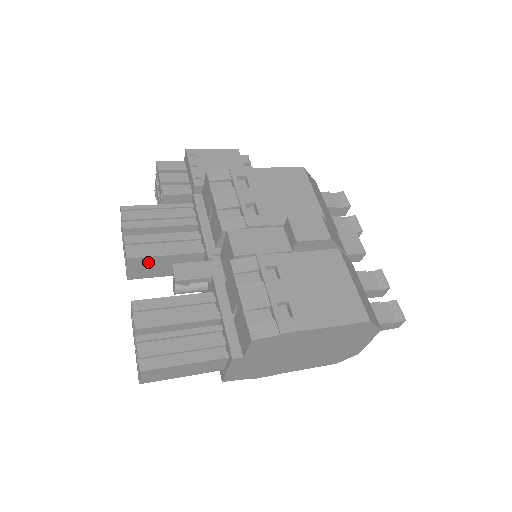
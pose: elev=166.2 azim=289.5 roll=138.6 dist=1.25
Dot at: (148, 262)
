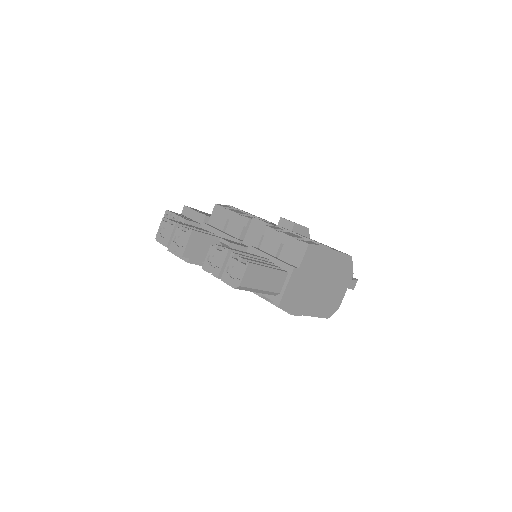
Dot at: (201, 240)
